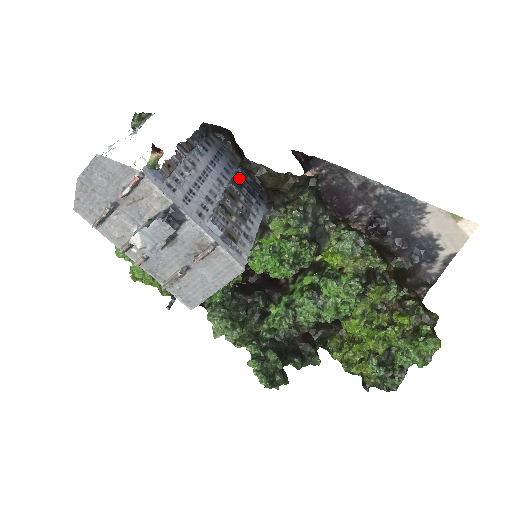
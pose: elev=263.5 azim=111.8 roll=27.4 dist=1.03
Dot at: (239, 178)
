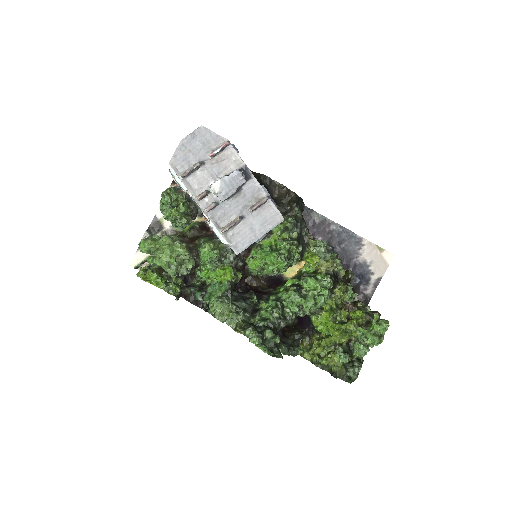
Dot at: occluded
